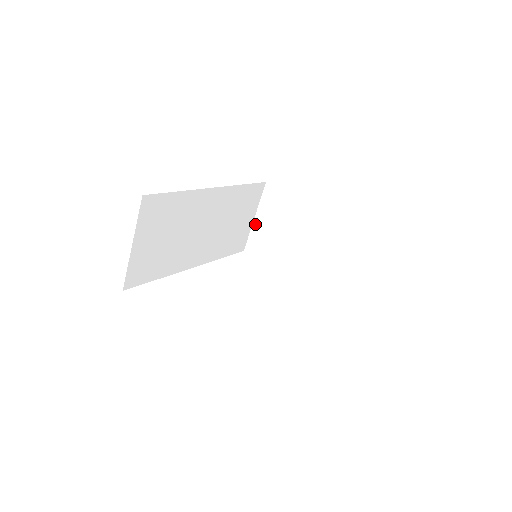
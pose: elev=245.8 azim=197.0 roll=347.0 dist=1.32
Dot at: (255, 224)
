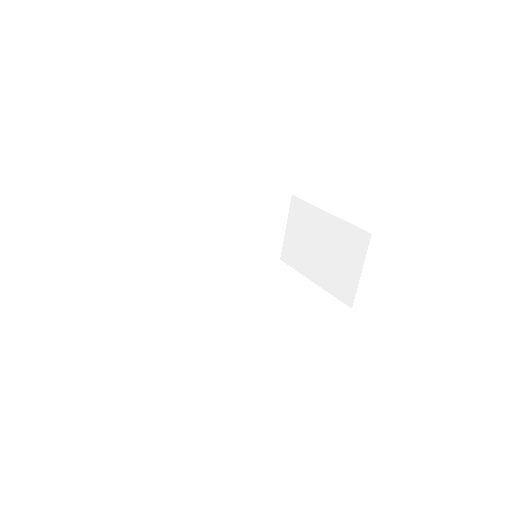
Dot at: (286, 234)
